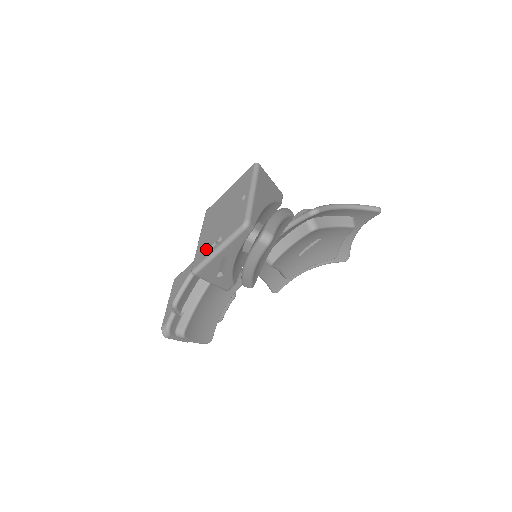
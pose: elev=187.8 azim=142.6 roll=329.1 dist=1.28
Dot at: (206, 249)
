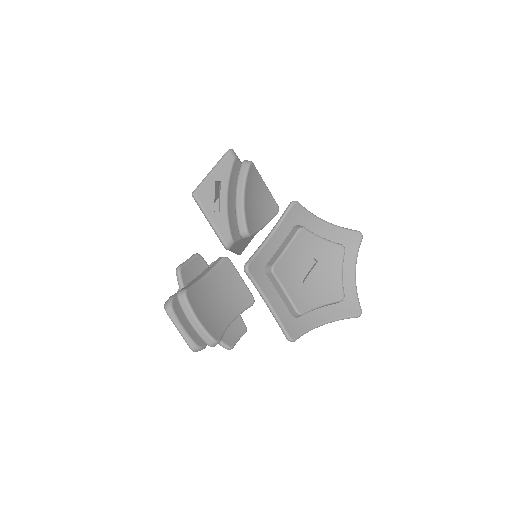
Dot at: occluded
